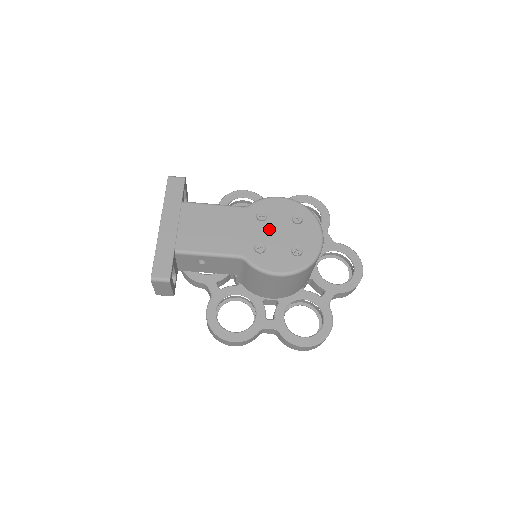
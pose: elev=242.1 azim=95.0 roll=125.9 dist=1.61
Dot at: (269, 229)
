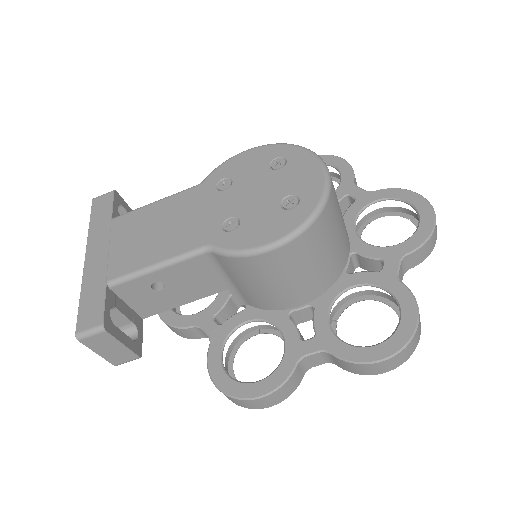
Dot at: (238, 194)
